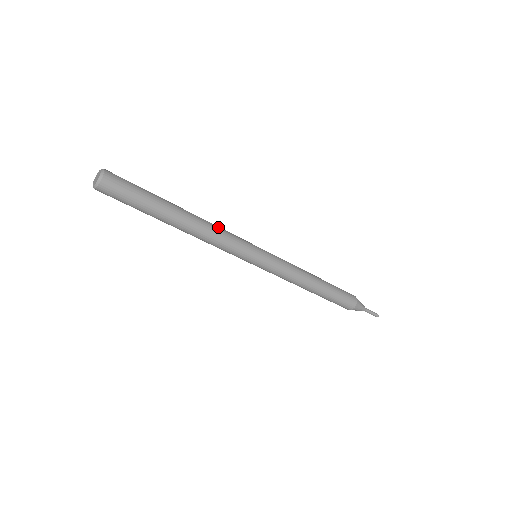
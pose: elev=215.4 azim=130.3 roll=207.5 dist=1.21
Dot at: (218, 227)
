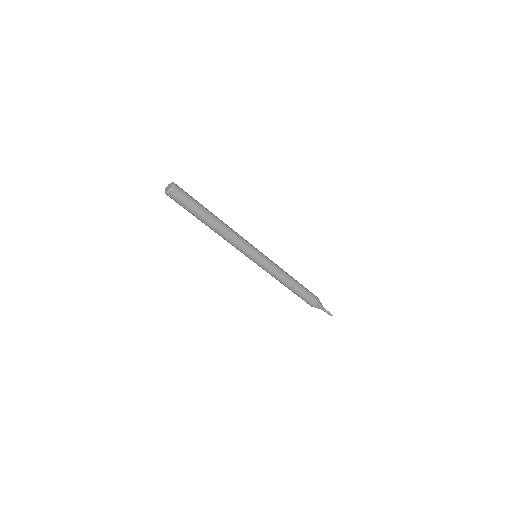
Dot at: occluded
